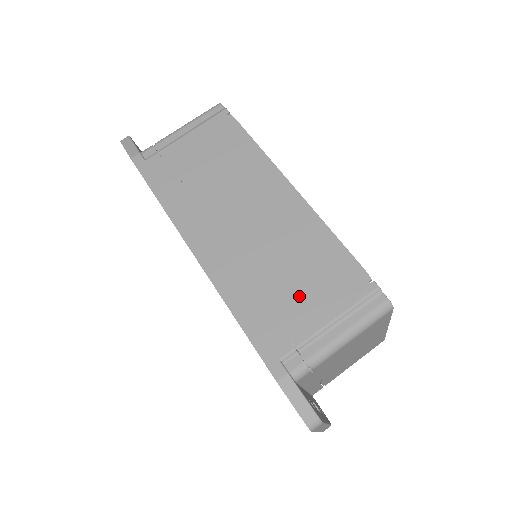
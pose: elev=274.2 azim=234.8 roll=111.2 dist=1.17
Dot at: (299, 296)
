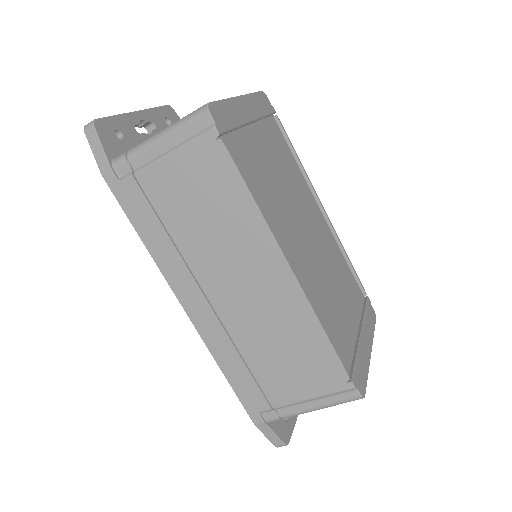
Dot at: (281, 374)
